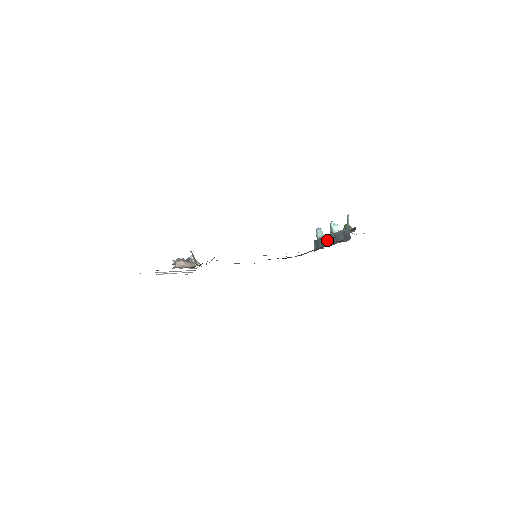
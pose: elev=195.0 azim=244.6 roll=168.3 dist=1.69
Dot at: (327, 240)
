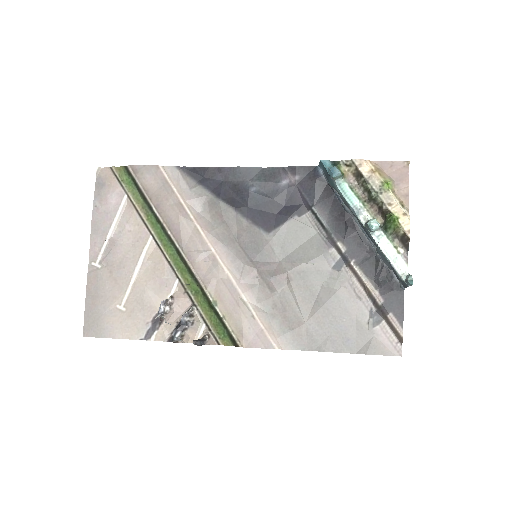
Dot at: occluded
